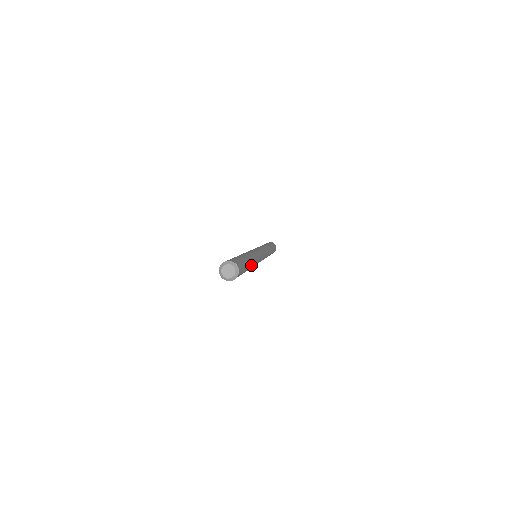
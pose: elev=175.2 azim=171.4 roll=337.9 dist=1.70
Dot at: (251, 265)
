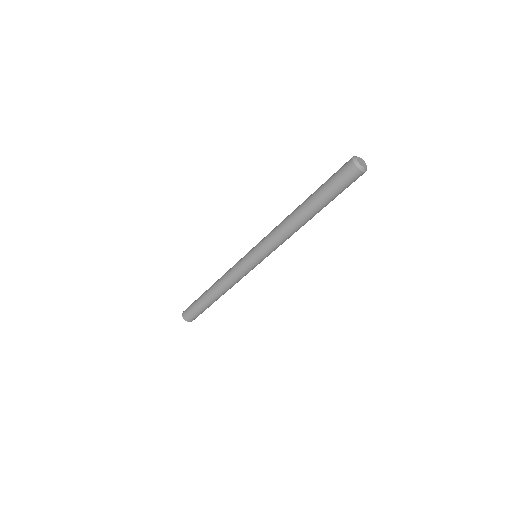
Dot at: occluded
